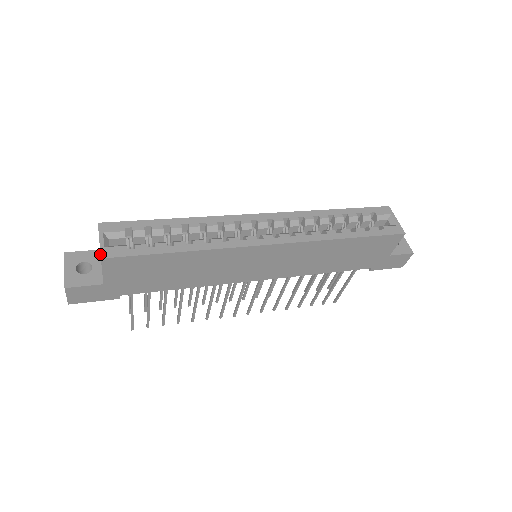
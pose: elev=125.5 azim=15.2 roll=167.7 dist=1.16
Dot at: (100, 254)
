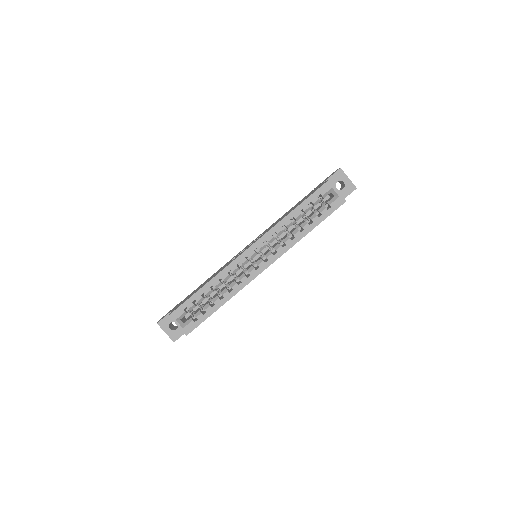
Dot at: occluded
